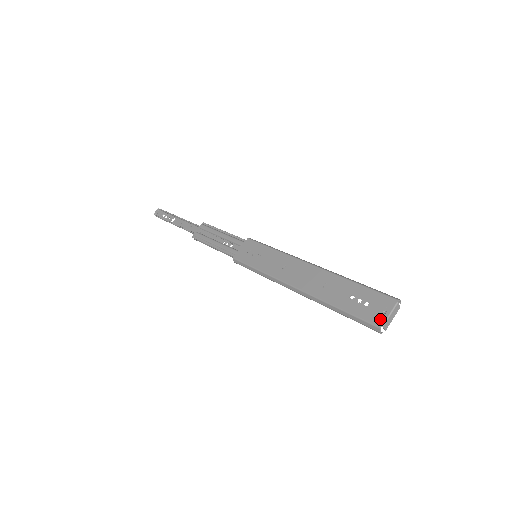
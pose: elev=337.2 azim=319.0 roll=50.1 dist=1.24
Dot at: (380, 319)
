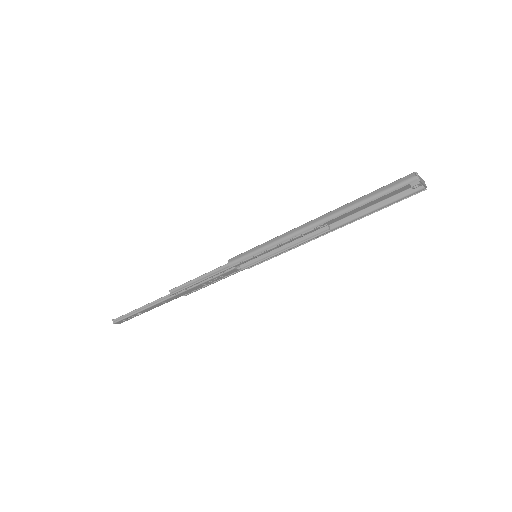
Dot at: occluded
